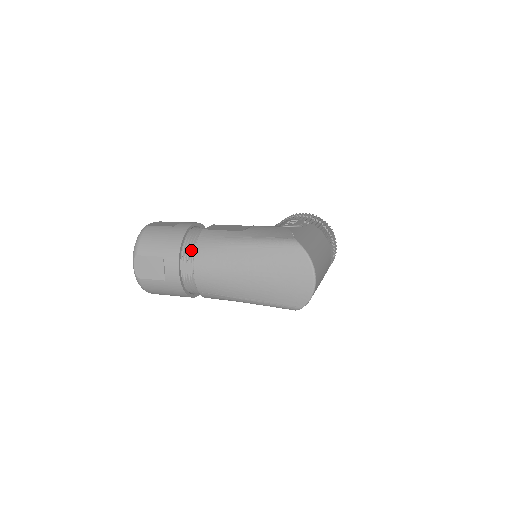
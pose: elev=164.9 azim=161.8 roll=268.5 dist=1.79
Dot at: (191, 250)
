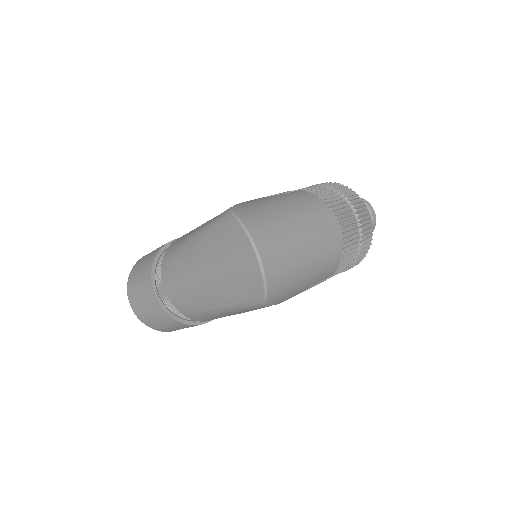
Dot at: occluded
